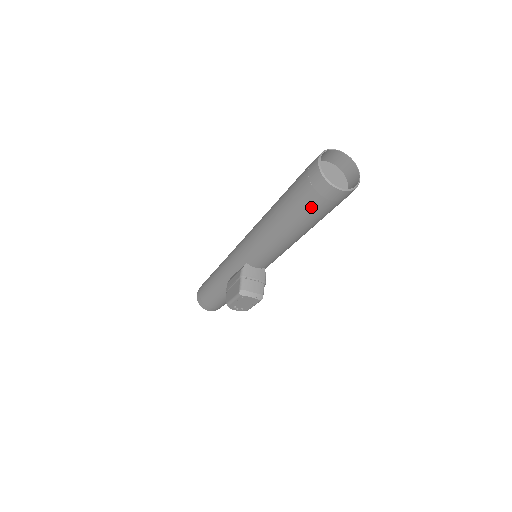
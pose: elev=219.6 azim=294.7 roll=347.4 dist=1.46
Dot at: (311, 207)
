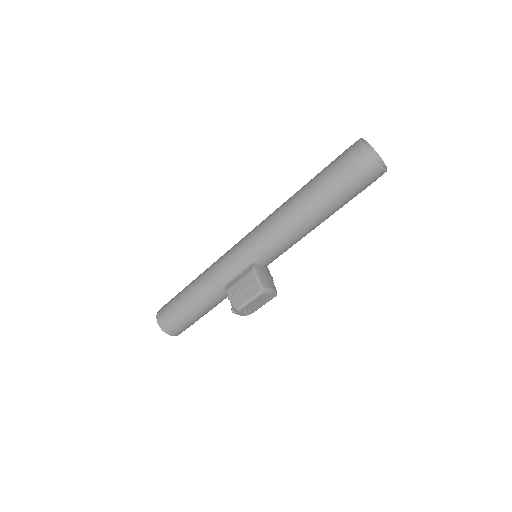
Dot at: (352, 189)
